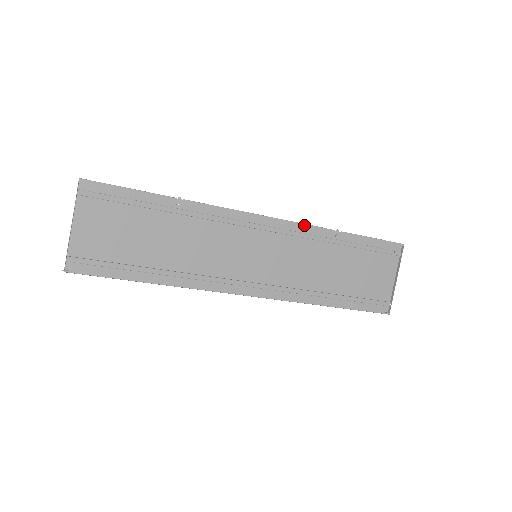
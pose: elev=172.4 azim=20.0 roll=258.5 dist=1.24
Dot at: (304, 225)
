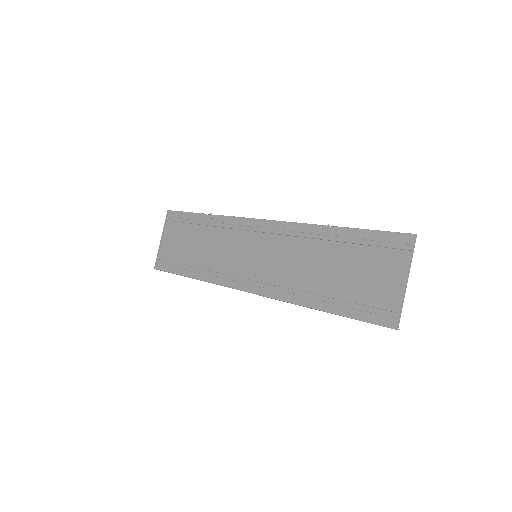
Dot at: (294, 223)
